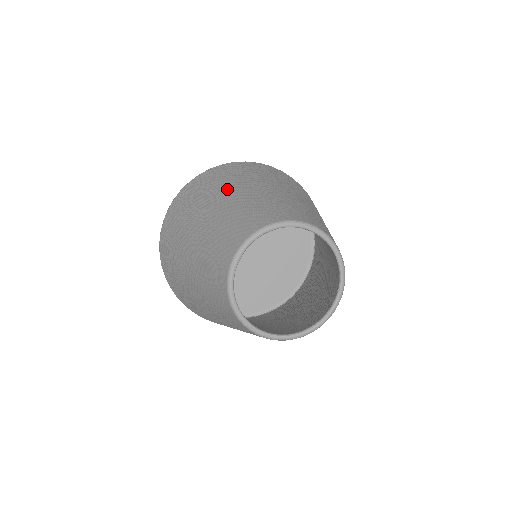
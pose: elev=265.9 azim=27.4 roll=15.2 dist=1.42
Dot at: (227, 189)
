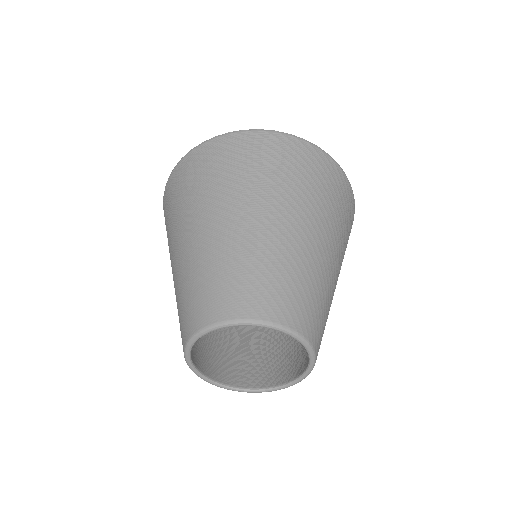
Dot at: (266, 201)
